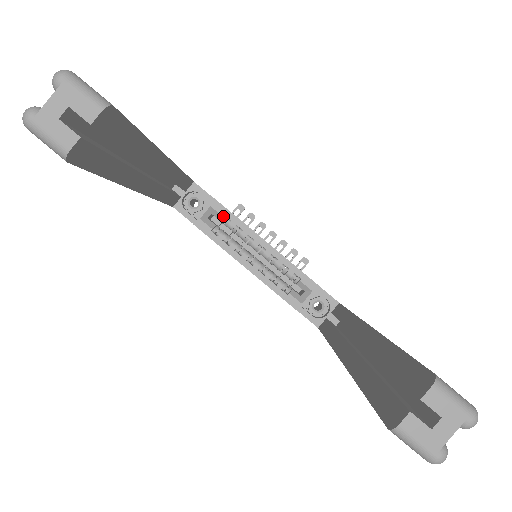
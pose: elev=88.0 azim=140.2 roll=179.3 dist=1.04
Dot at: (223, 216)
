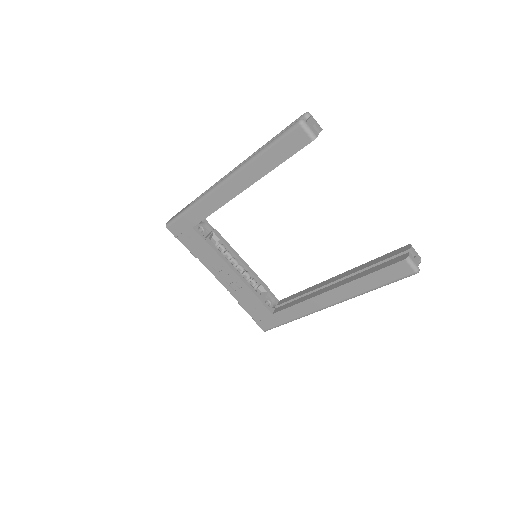
Dot at: (219, 240)
